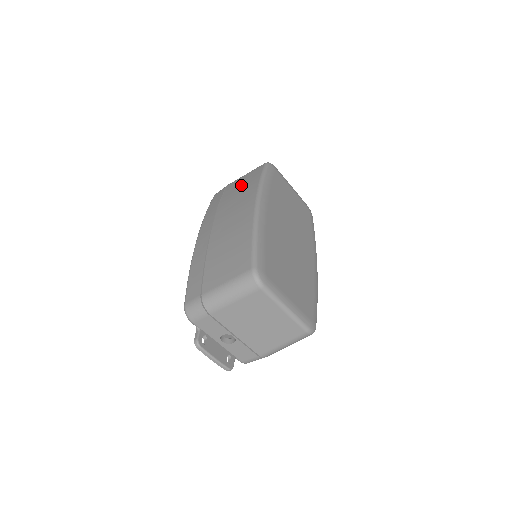
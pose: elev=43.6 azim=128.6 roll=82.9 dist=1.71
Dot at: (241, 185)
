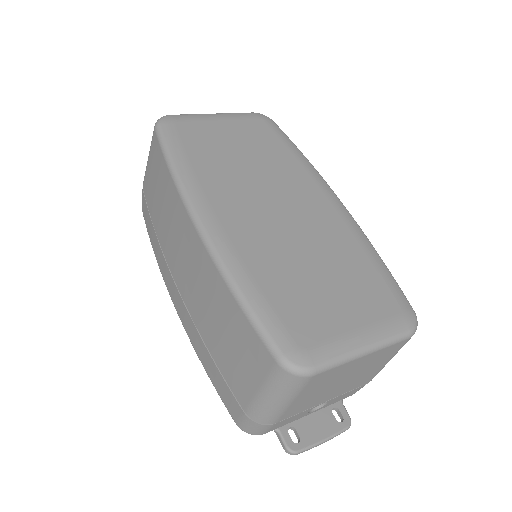
Dot at: (156, 188)
